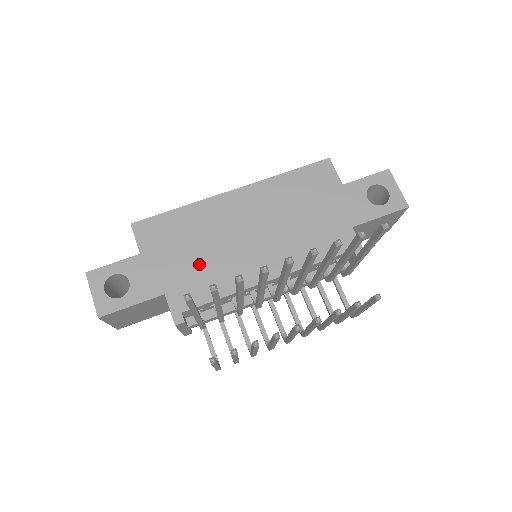
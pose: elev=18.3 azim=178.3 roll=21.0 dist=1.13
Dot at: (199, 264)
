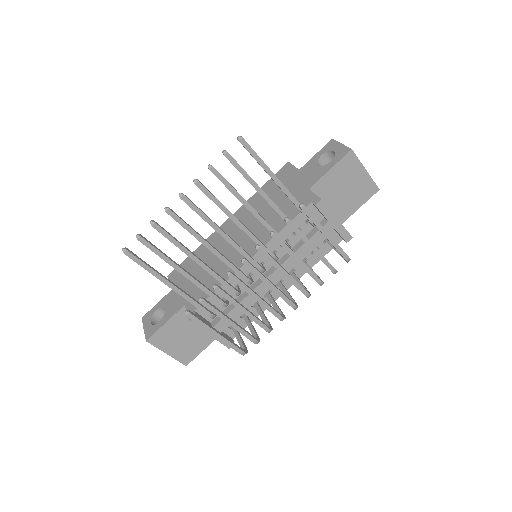
Dot at: (205, 275)
